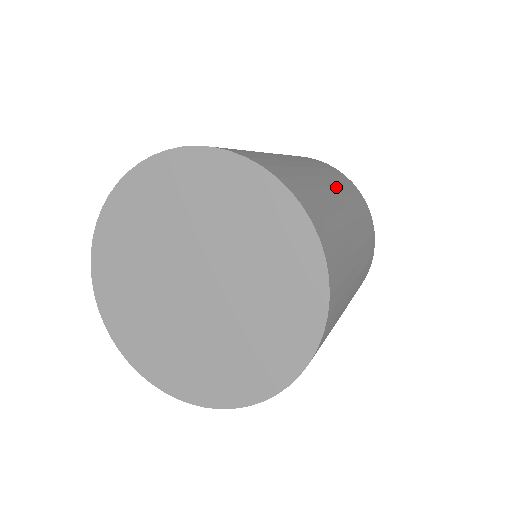
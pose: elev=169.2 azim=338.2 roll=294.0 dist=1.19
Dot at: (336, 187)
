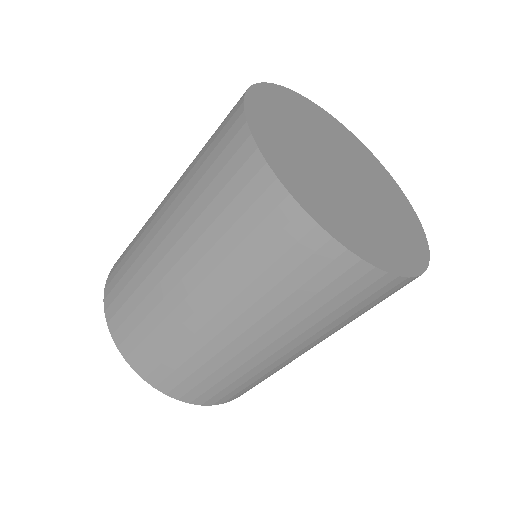
Dot at: occluded
